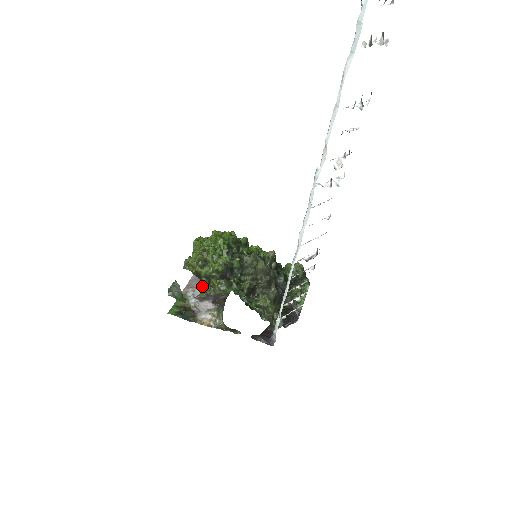
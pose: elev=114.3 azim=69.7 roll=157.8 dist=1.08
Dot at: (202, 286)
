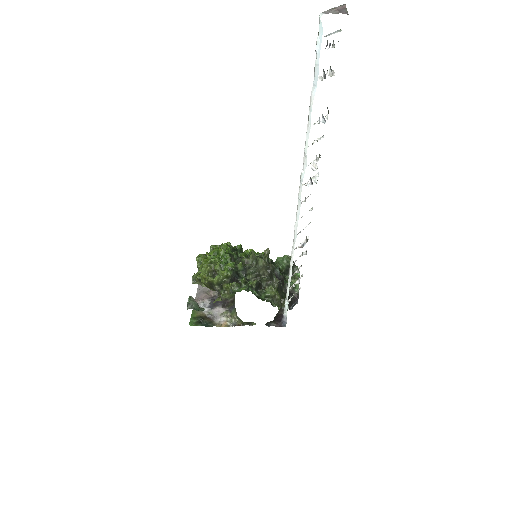
Dot at: (208, 296)
